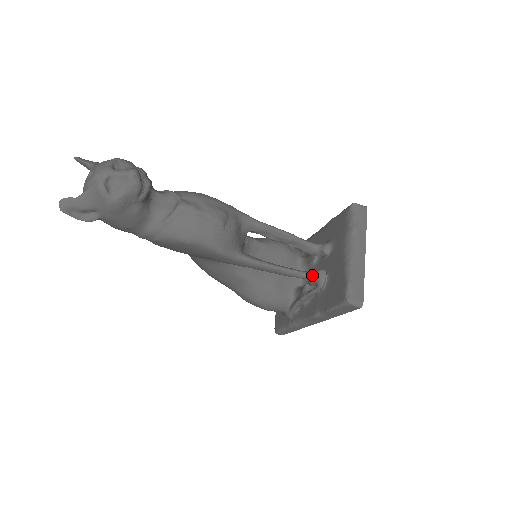
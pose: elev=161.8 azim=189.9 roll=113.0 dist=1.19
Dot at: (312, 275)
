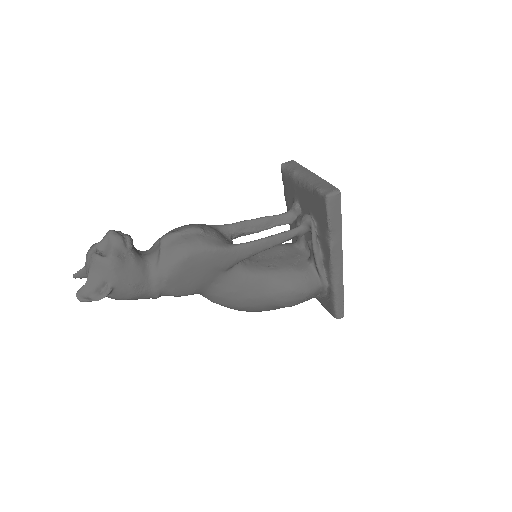
Dot at: (300, 225)
